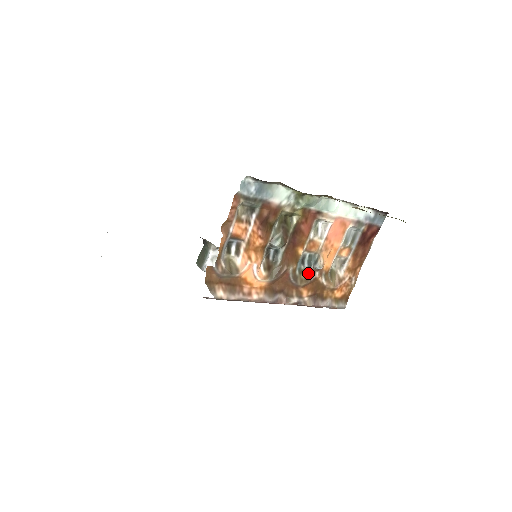
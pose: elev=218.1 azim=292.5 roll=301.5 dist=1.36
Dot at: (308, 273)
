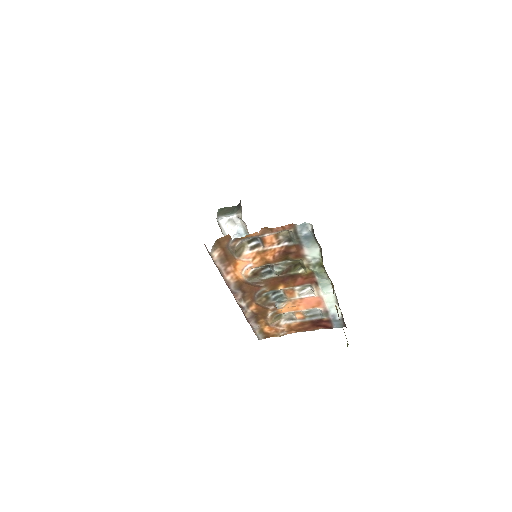
Dot at: (269, 301)
